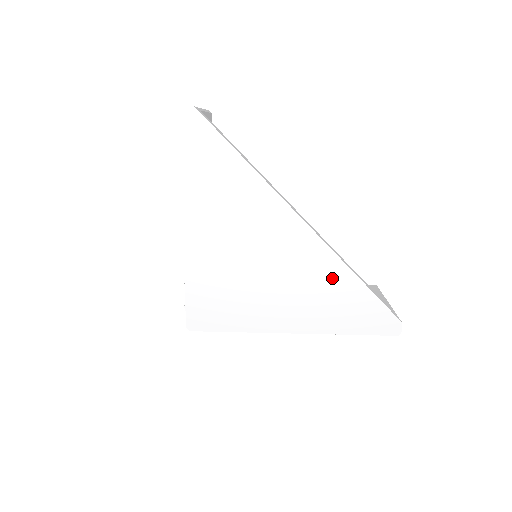
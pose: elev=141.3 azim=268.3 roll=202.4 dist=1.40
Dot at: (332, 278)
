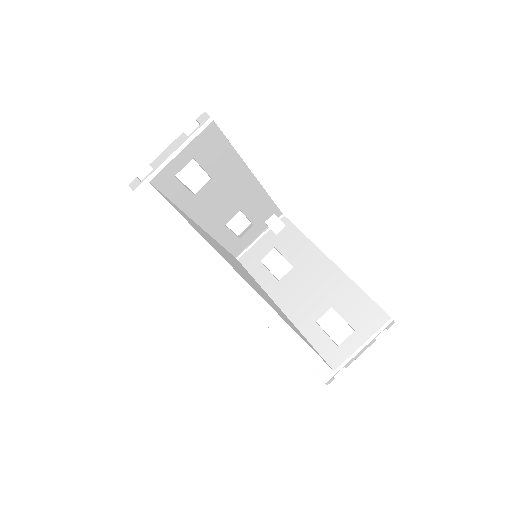
Dot at: occluded
